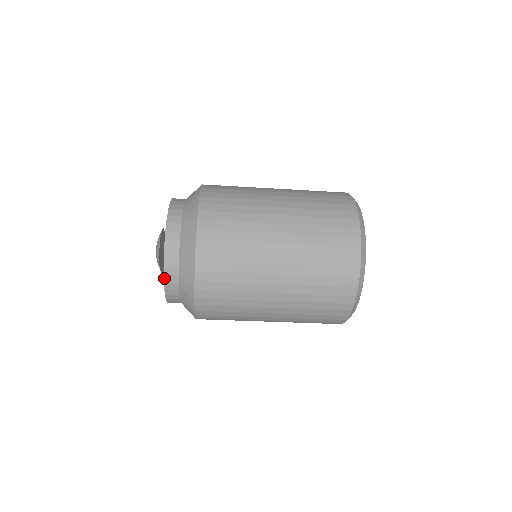
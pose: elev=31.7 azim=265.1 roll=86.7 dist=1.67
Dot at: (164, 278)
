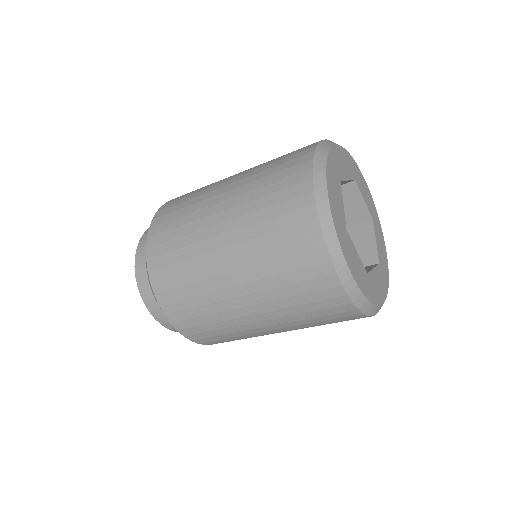
Dot at: (152, 314)
